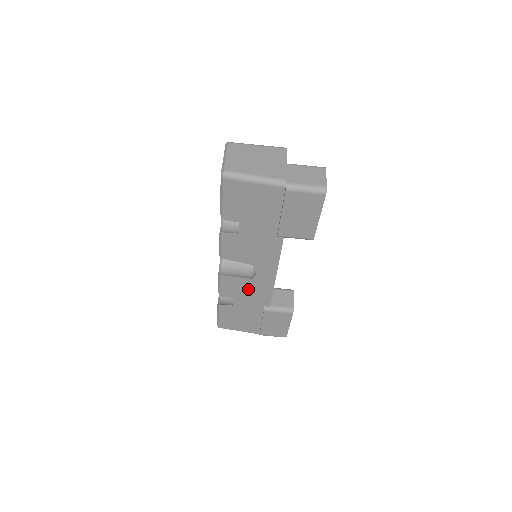
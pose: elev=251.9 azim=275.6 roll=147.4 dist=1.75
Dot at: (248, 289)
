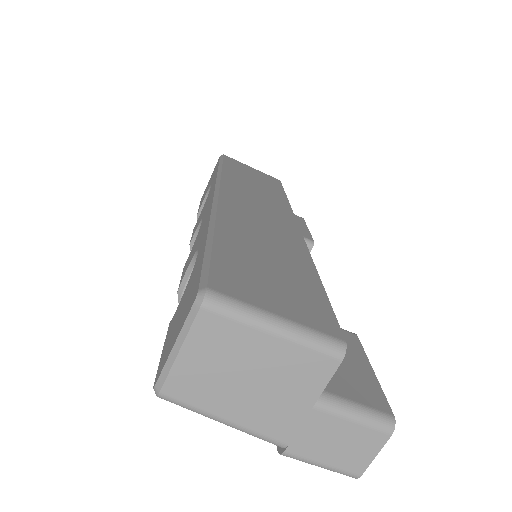
Dot at: occluded
